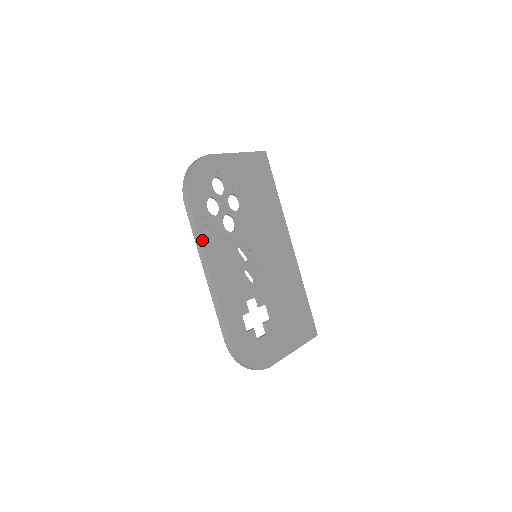
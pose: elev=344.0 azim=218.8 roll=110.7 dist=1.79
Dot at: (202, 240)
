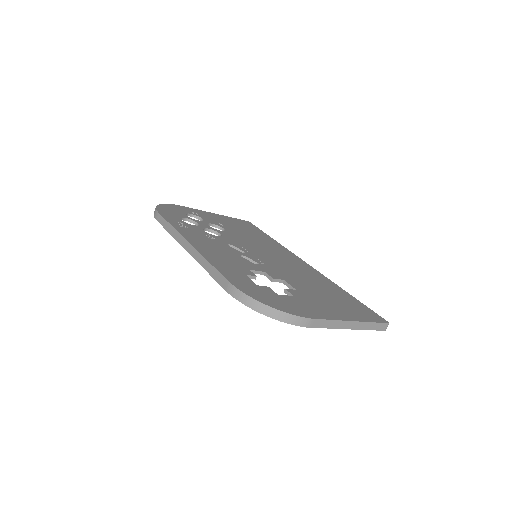
Dot at: (176, 229)
